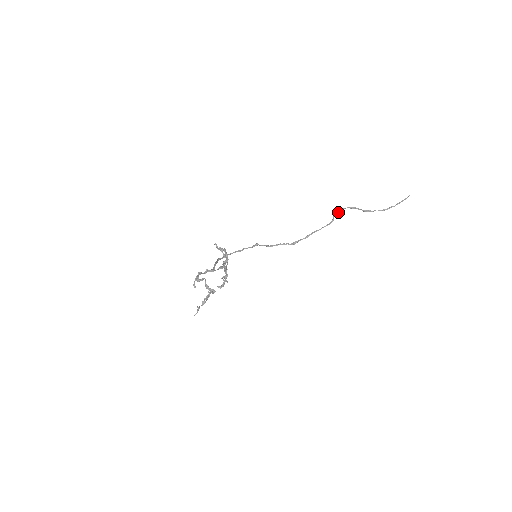
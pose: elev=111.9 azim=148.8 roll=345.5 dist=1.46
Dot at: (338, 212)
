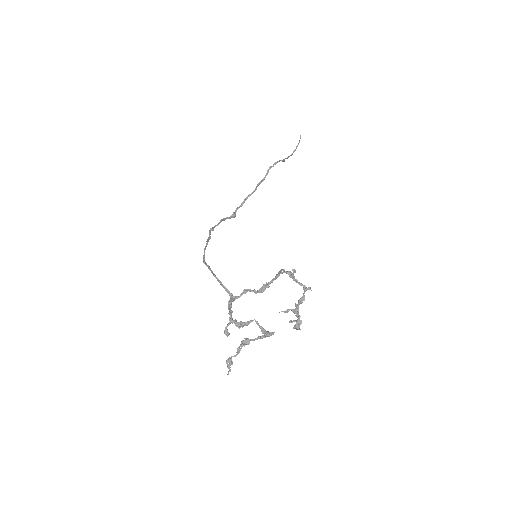
Dot at: (271, 167)
